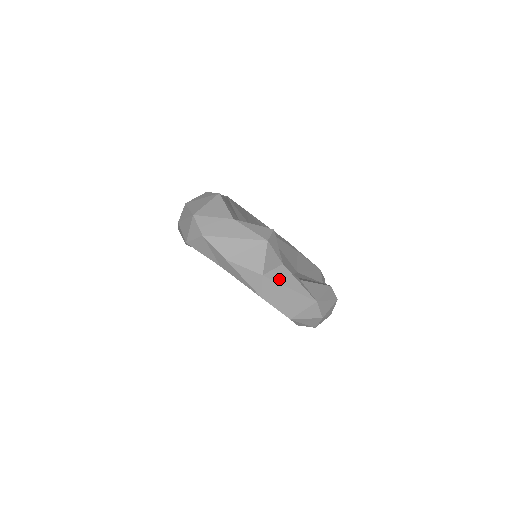
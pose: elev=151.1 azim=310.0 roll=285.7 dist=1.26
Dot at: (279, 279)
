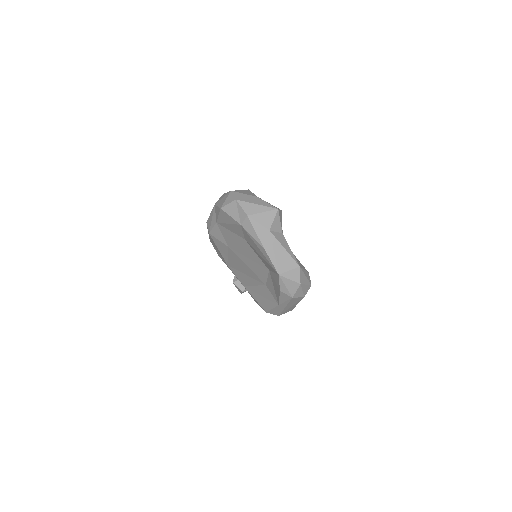
Dot at: (279, 239)
